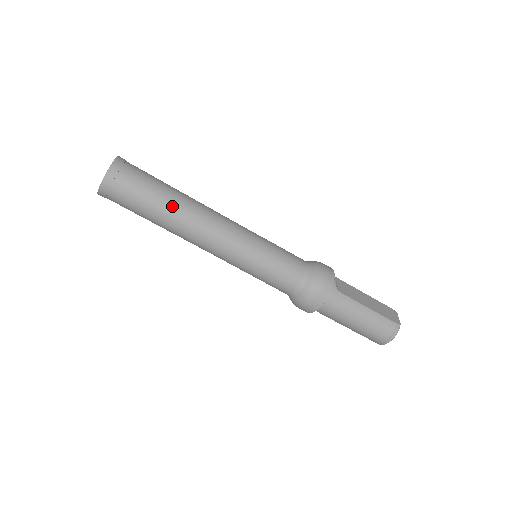
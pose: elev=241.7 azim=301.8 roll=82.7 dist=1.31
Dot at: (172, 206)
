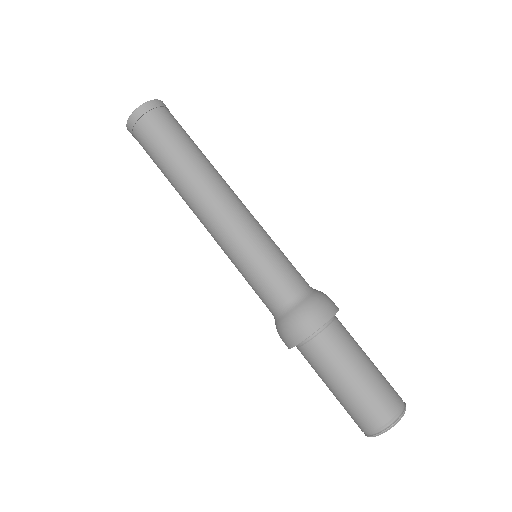
Dot at: (205, 156)
